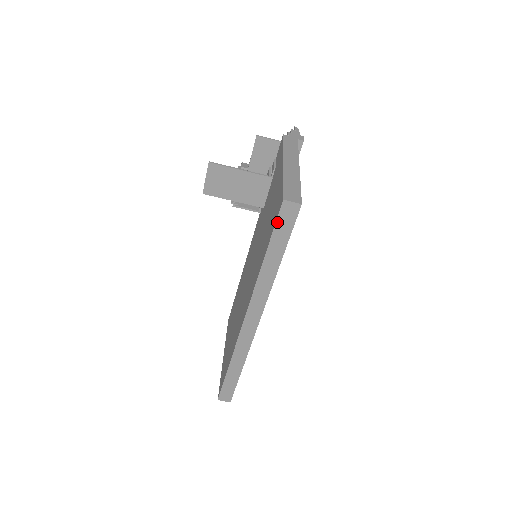
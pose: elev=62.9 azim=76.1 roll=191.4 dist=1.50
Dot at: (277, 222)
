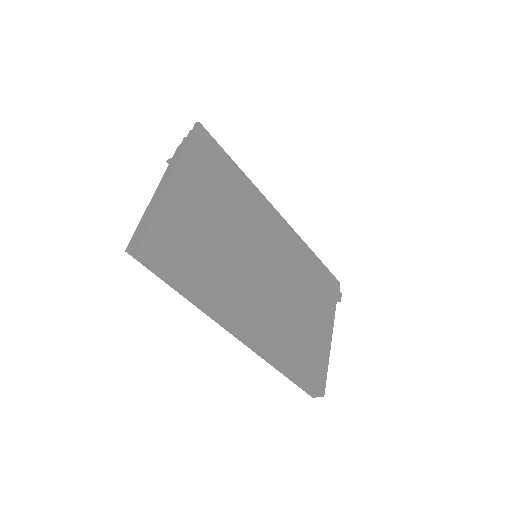
Dot at: (146, 267)
